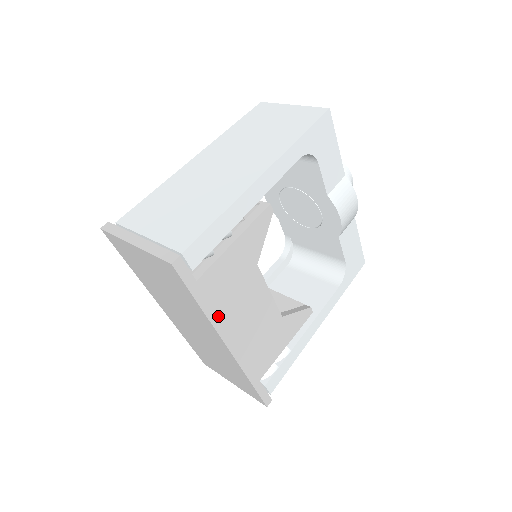
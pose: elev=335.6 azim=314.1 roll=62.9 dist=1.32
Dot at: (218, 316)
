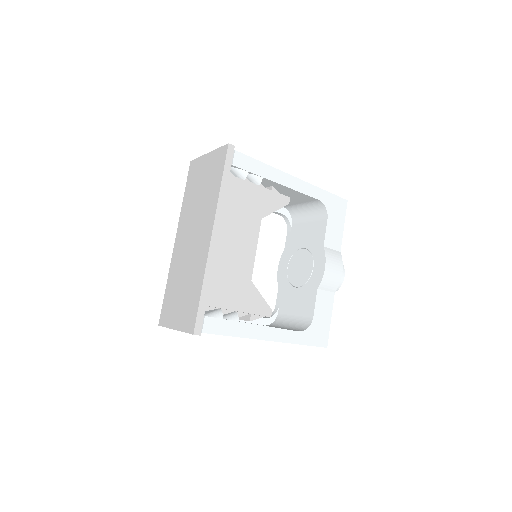
Dot at: (224, 205)
